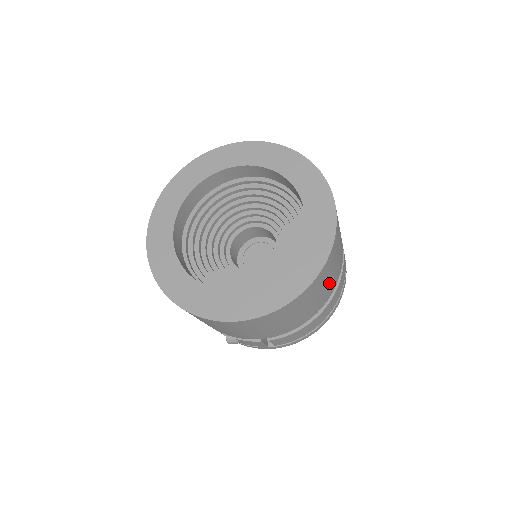
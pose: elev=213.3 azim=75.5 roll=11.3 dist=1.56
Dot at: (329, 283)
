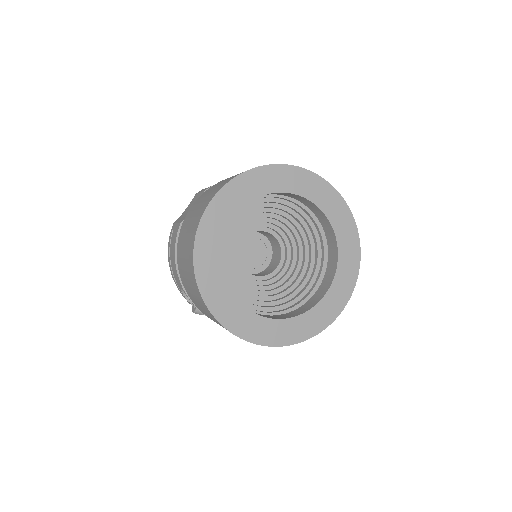
Dot at: occluded
